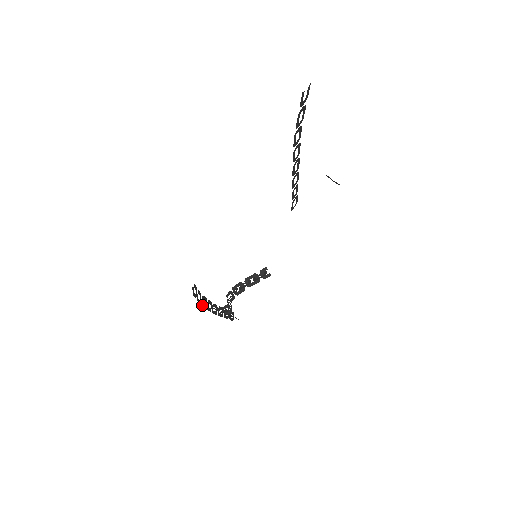
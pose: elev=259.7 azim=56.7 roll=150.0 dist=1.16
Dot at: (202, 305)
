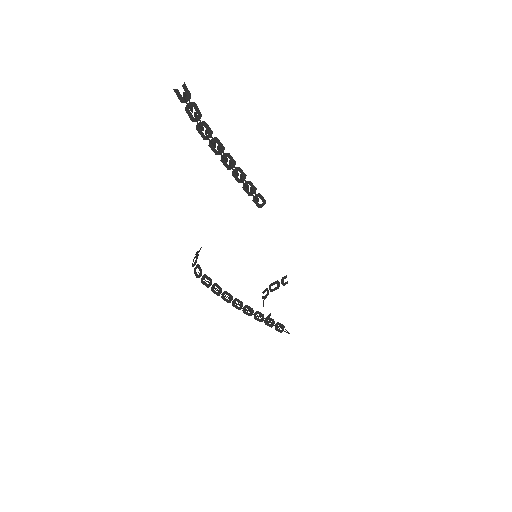
Dot at: (223, 299)
